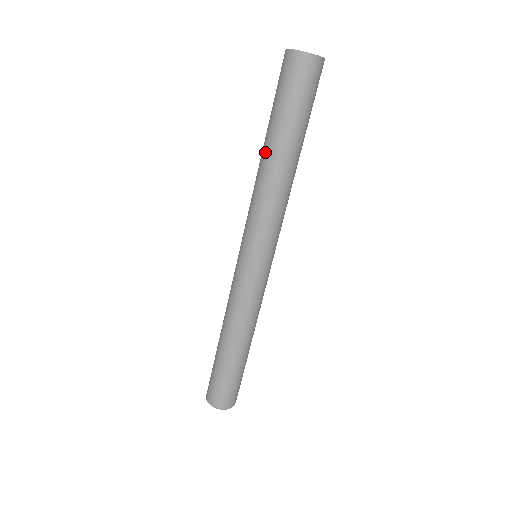
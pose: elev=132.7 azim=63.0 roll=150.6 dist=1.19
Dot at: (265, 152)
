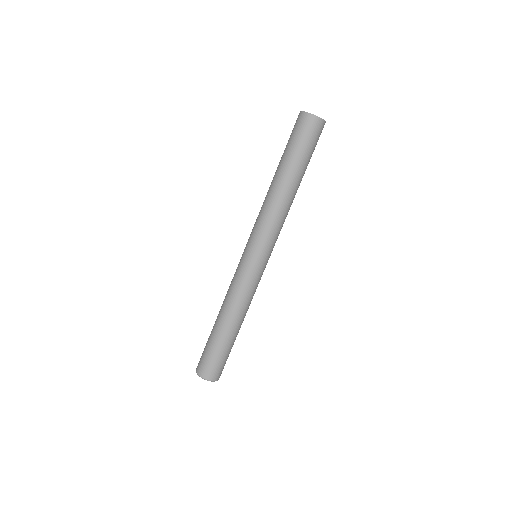
Dot at: (278, 179)
